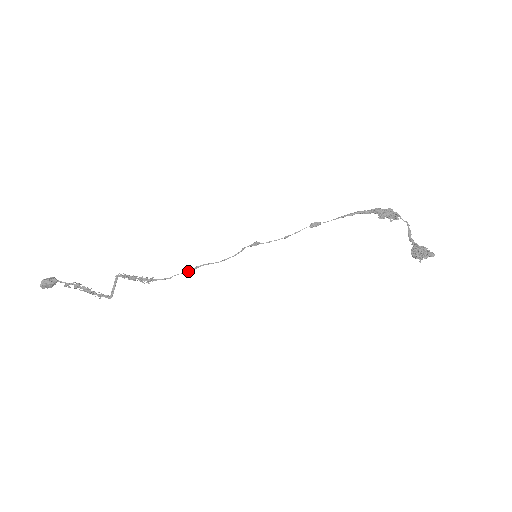
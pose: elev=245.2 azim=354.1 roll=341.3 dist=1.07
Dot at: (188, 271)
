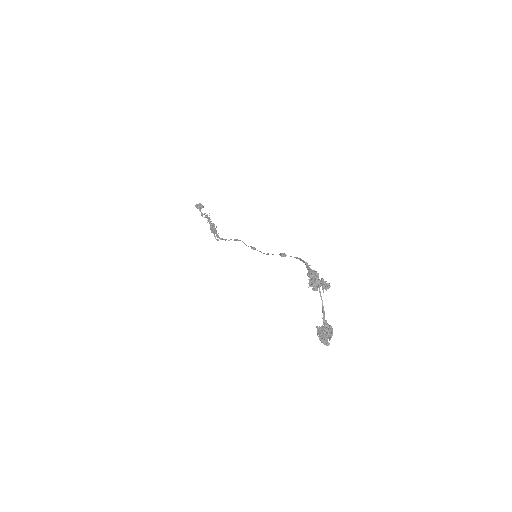
Dot at: (236, 240)
